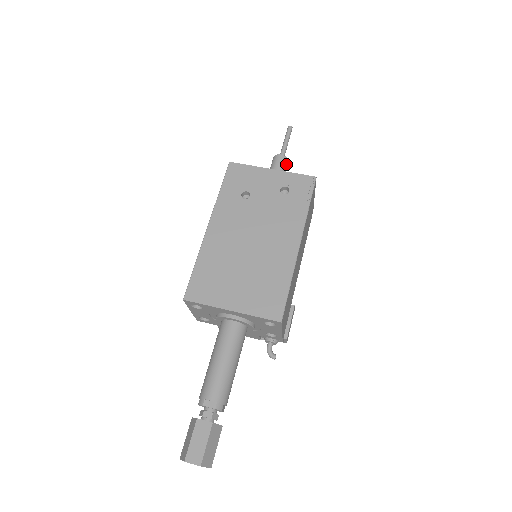
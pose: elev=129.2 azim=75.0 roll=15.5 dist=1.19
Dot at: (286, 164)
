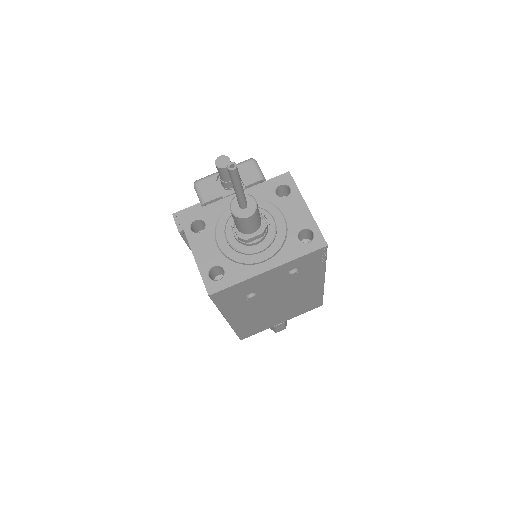
Dot at: (258, 213)
